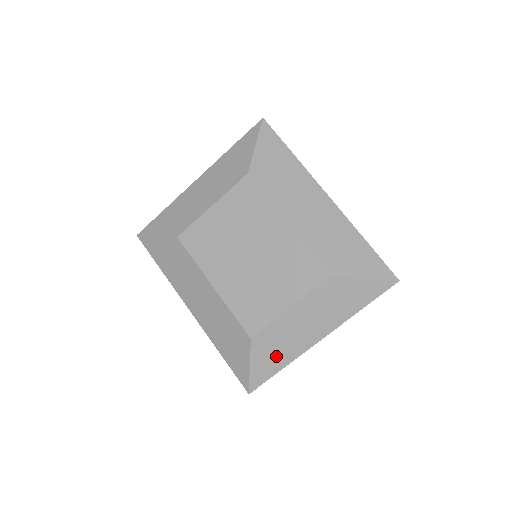
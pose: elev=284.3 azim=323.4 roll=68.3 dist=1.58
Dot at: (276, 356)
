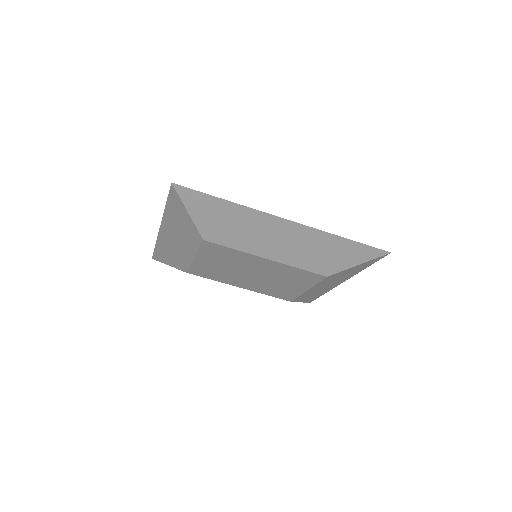
Dot at: (316, 295)
